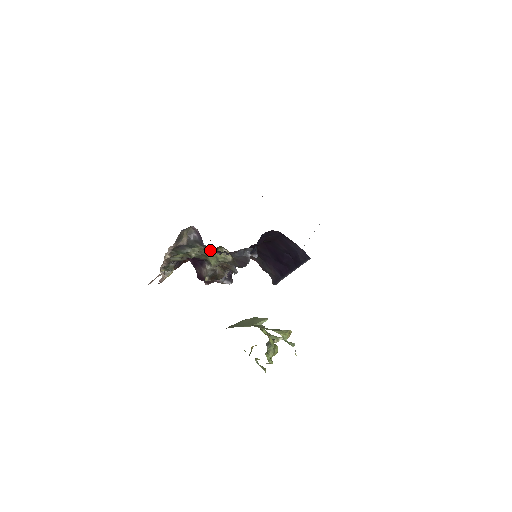
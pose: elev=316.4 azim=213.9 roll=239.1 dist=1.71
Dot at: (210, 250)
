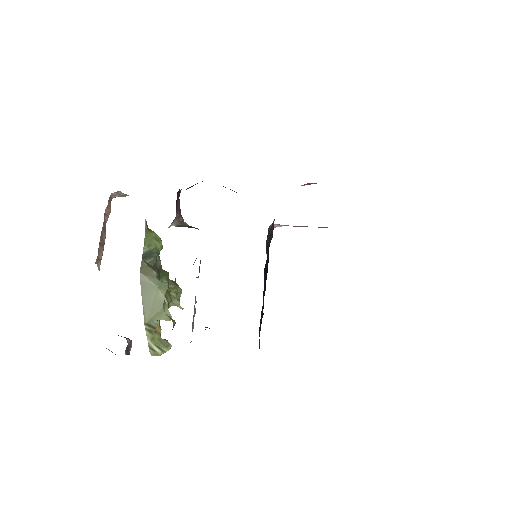
Dot at: occluded
